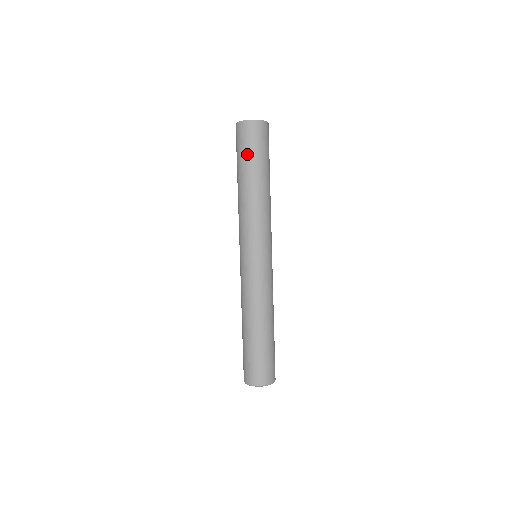
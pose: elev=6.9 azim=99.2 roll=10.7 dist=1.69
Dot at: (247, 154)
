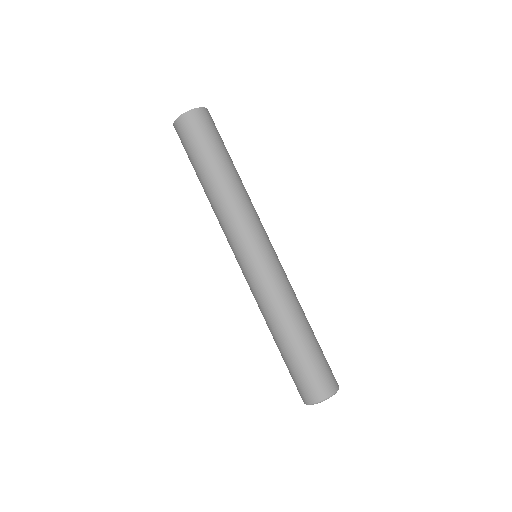
Dot at: (196, 150)
